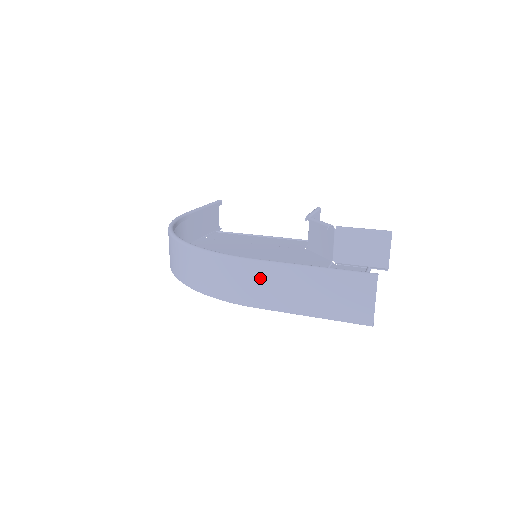
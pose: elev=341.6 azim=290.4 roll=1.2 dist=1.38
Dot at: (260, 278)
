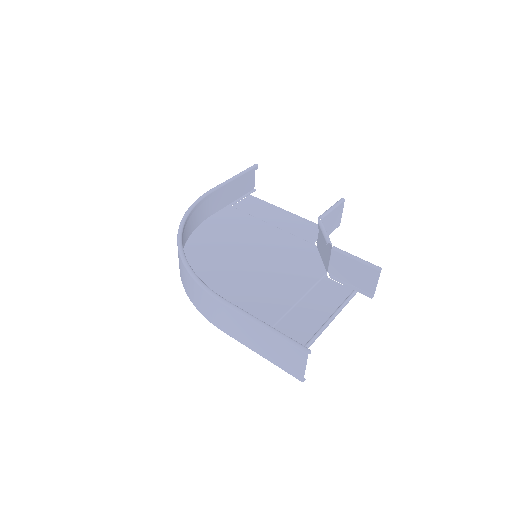
Dot at: (225, 314)
